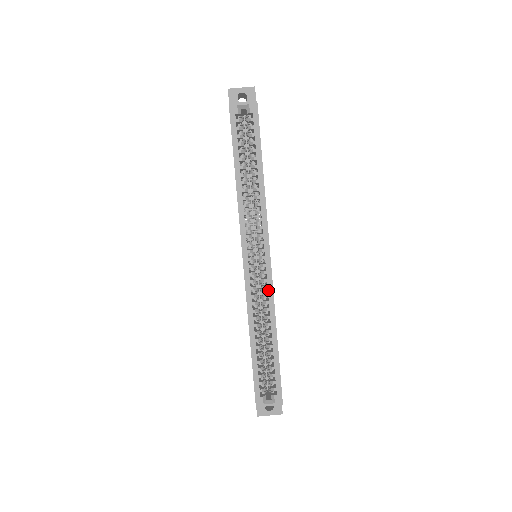
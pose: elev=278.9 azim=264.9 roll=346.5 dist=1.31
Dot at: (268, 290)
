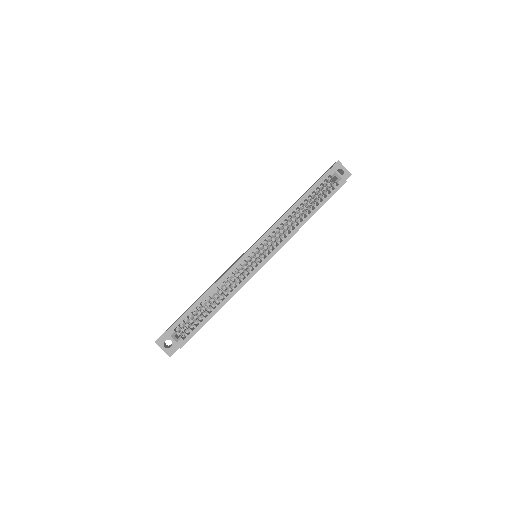
Dot at: (245, 278)
